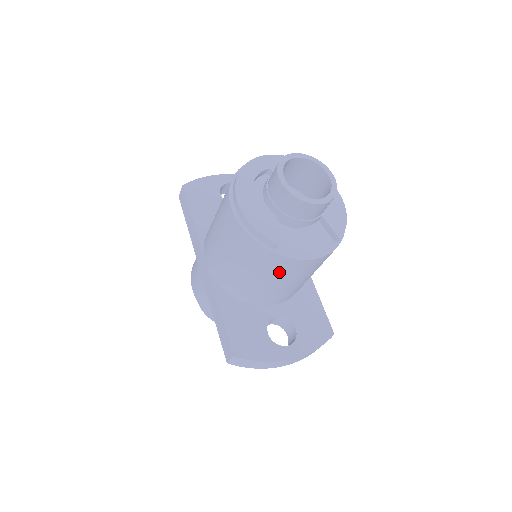
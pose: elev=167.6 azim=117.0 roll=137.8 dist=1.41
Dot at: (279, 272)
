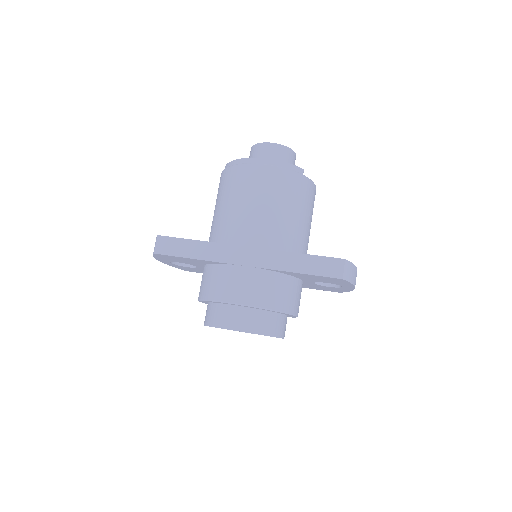
Dot at: (309, 202)
